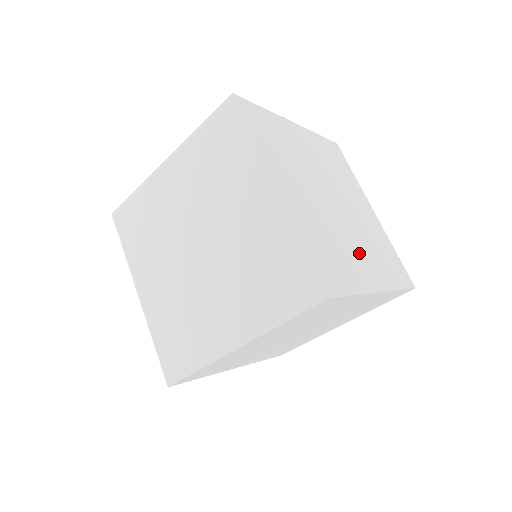
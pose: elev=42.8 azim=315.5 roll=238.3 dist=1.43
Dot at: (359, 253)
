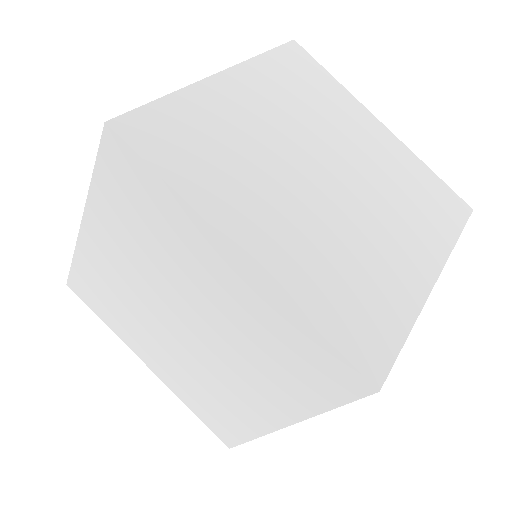
Dot at: (389, 239)
